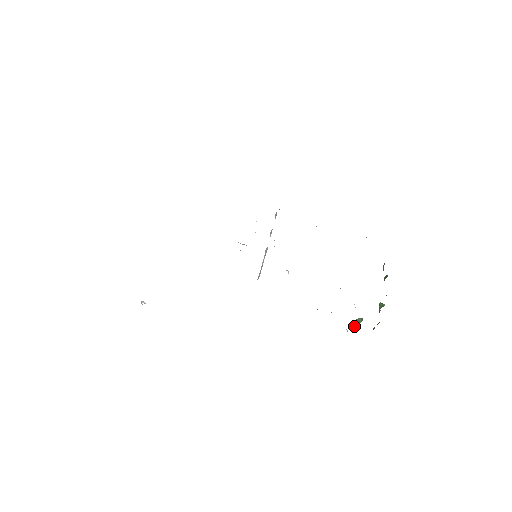
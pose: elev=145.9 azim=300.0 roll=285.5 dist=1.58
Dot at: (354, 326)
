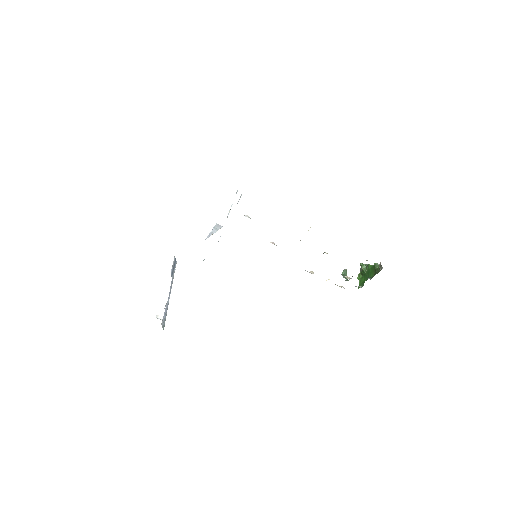
Dot at: occluded
